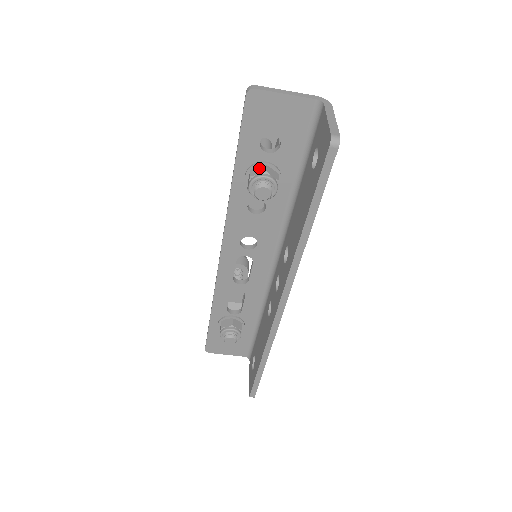
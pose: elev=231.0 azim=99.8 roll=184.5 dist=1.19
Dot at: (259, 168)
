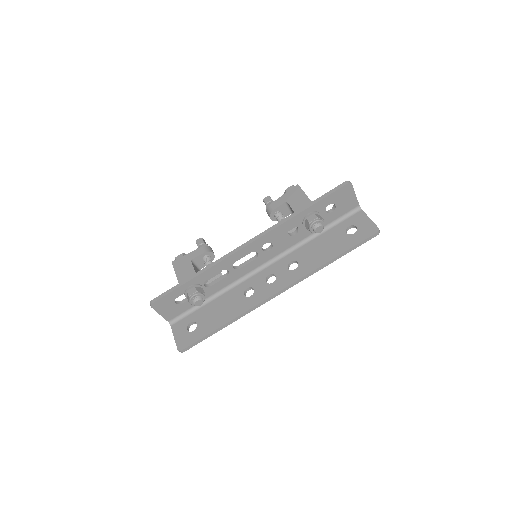
Dot at: (319, 215)
